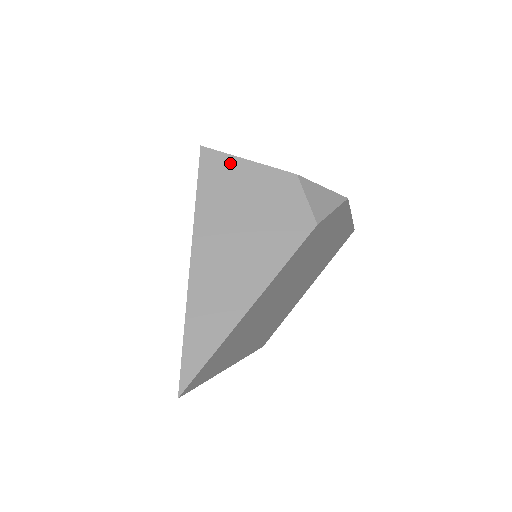
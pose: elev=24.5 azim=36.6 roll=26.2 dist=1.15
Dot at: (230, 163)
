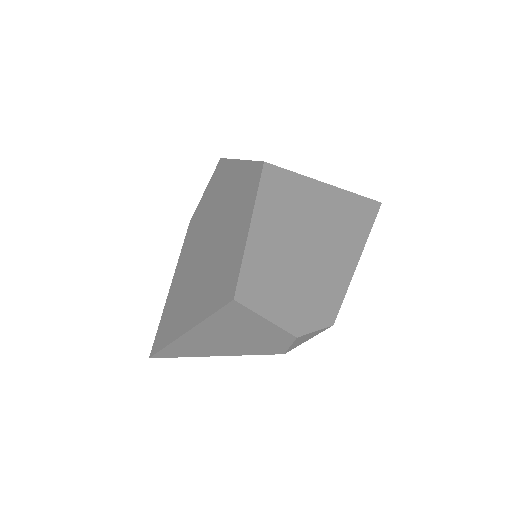
Dot at: (251, 316)
